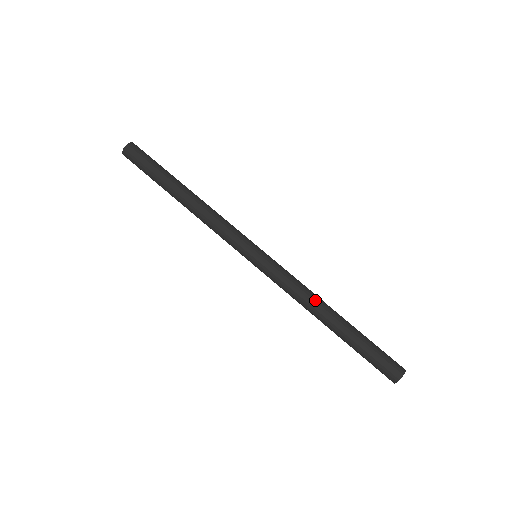
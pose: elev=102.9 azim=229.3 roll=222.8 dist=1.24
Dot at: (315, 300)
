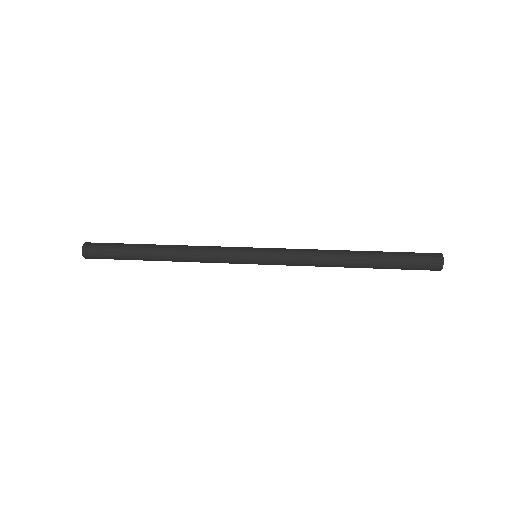
Dot at: (330, 251)
